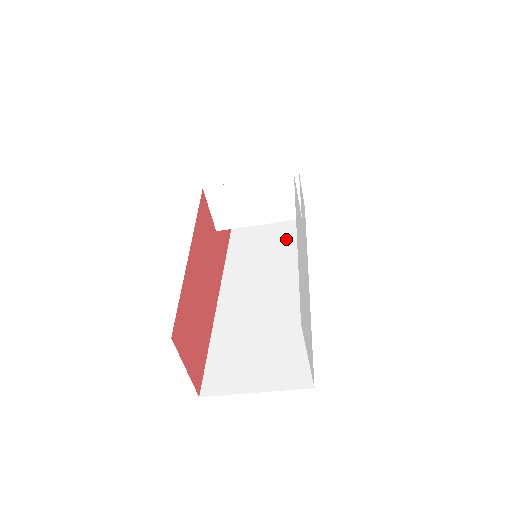
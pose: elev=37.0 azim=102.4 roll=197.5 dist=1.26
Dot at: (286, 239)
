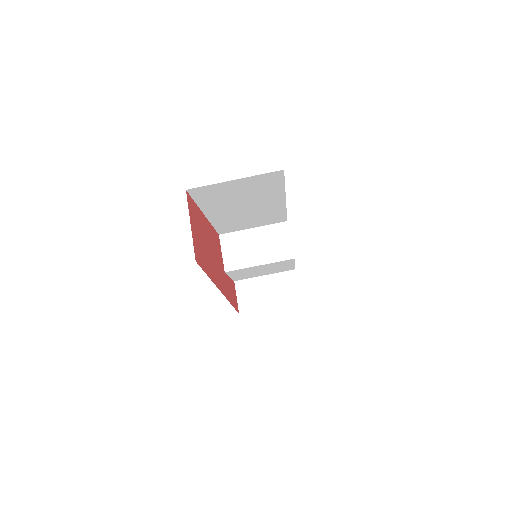
Dot at: occluded
